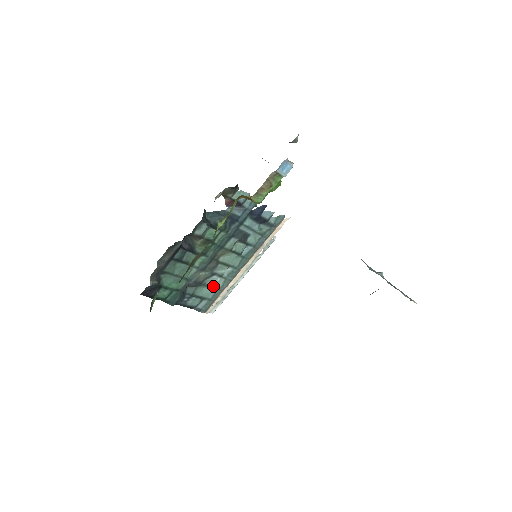
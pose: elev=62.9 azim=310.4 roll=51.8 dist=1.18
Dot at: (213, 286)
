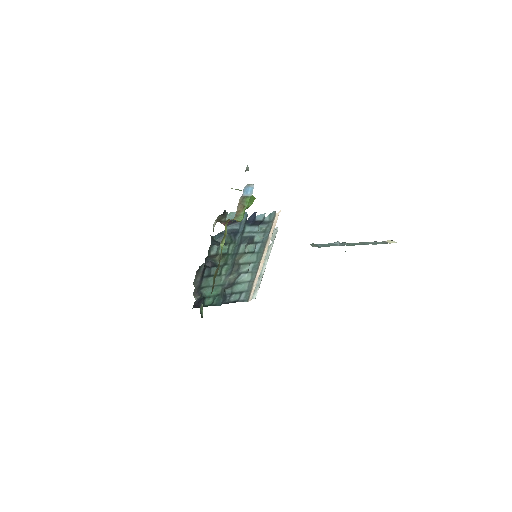
Dot at: (244, 281)
